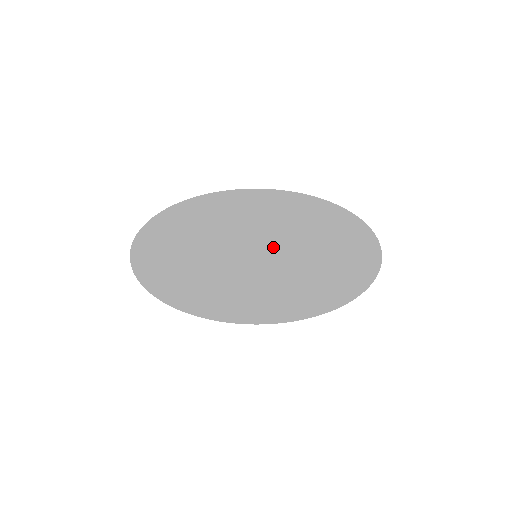
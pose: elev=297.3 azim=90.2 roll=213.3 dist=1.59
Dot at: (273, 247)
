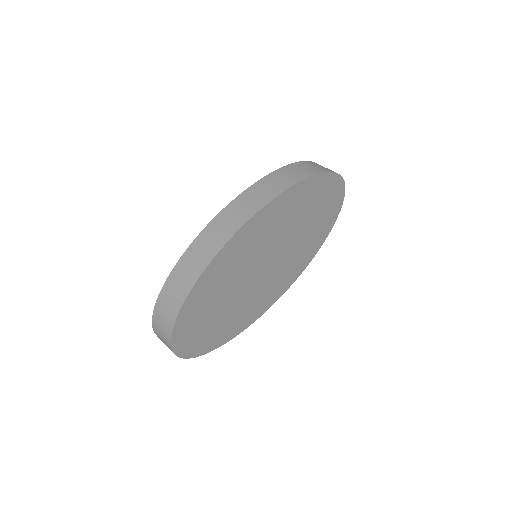
Dot at: (275, 246)
